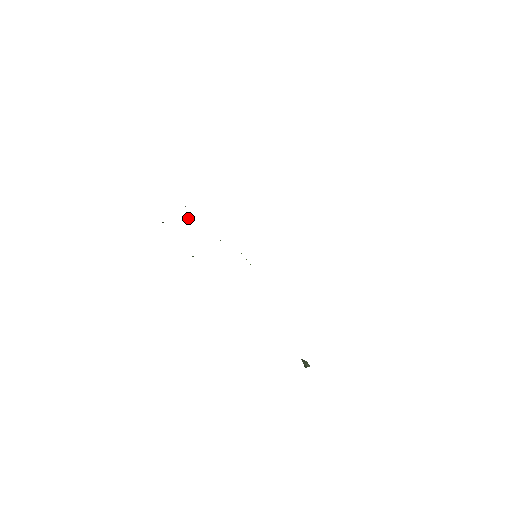
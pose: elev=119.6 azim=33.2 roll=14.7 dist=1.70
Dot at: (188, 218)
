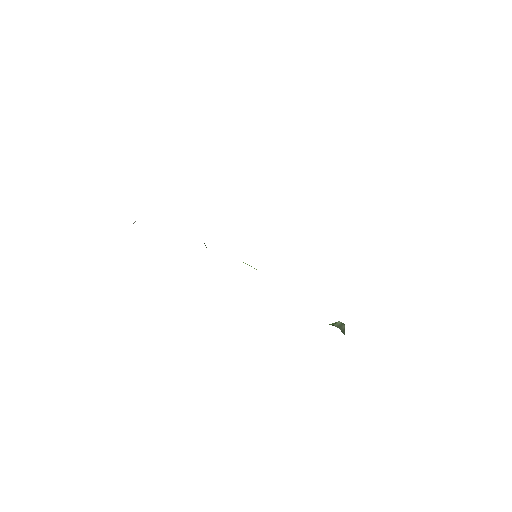
Dot at: occluded
